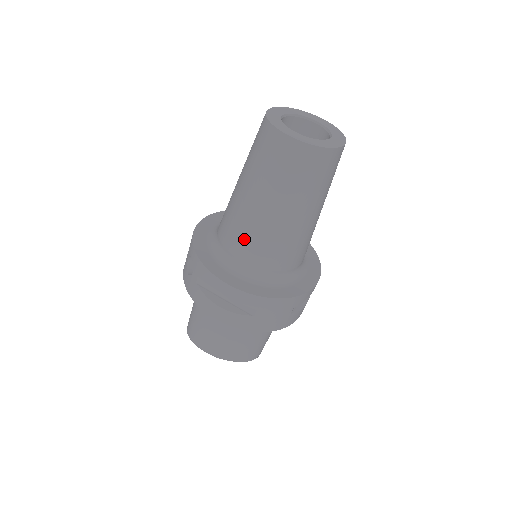
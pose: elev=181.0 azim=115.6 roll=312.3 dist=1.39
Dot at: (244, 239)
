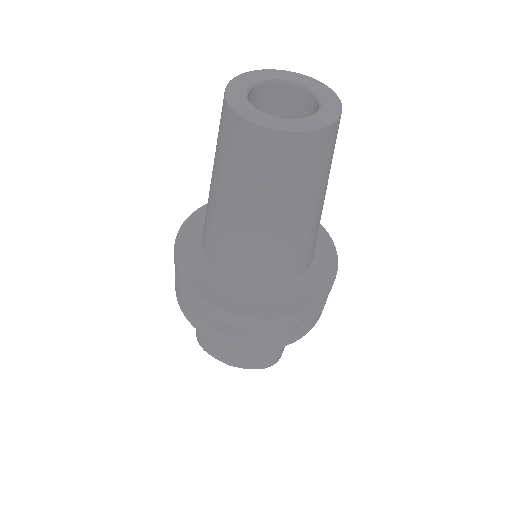
Dot at: (224, 248)
